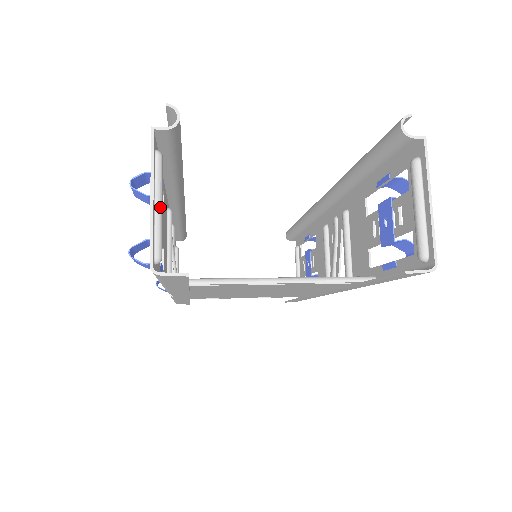
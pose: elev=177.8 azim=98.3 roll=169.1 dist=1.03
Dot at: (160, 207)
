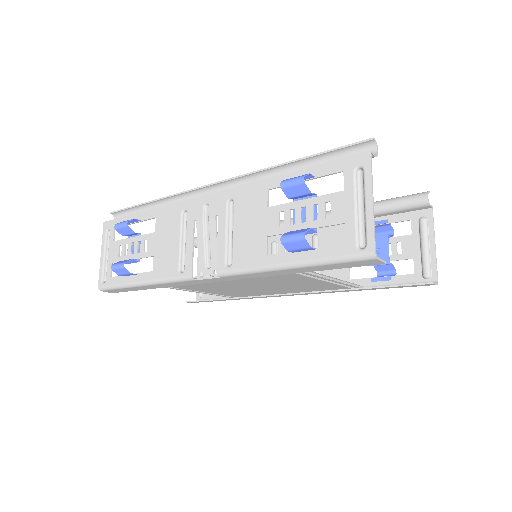
Dot at: (366, 209)
